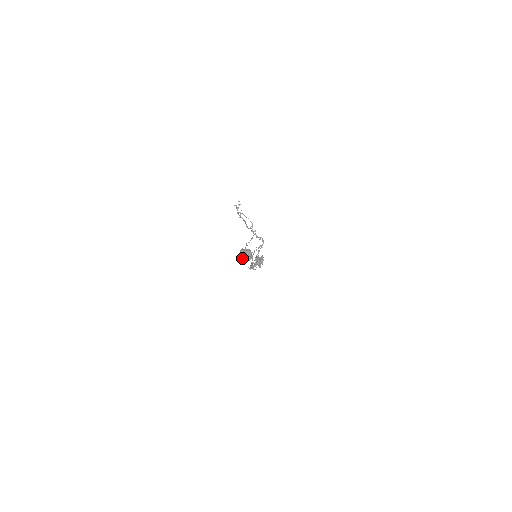
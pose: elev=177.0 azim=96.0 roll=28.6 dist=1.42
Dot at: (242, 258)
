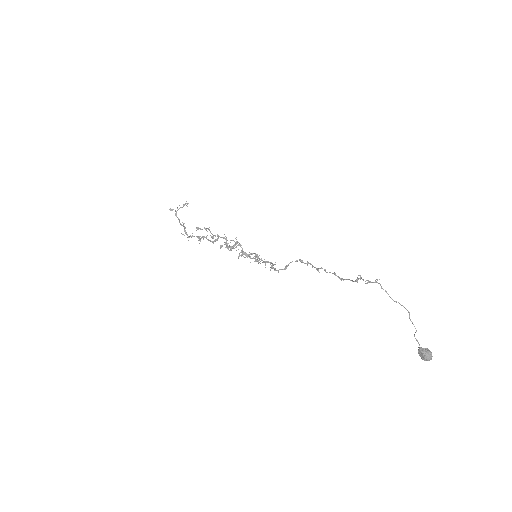
Dot at: (427, 360)
